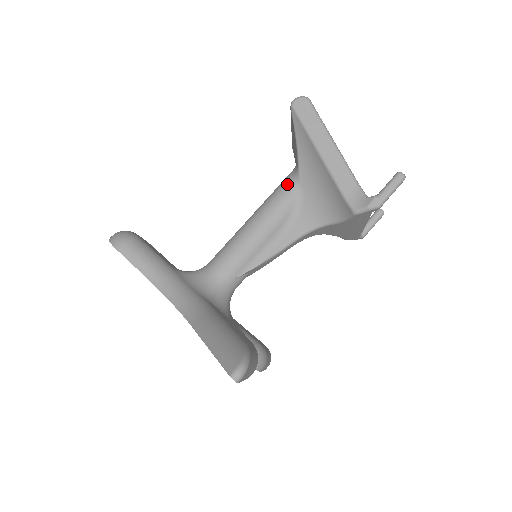
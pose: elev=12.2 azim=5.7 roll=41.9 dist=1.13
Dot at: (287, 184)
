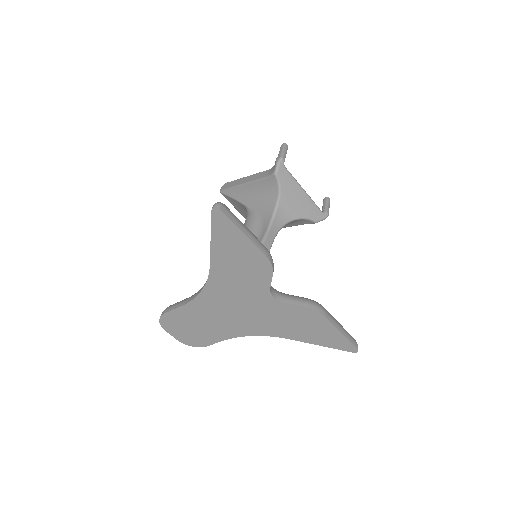
Dot at: (246, 217)
